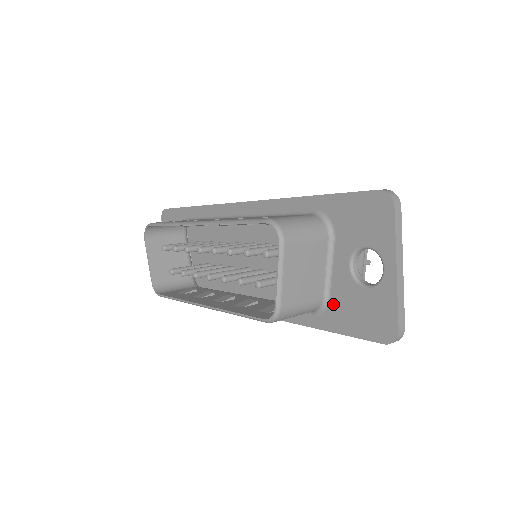
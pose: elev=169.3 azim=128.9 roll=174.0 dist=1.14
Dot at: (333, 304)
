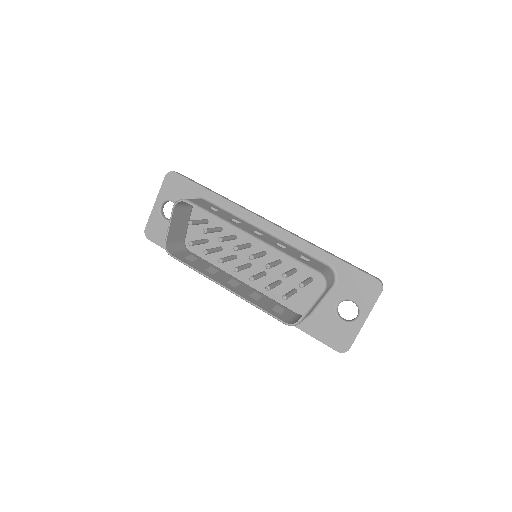
Dot at: (314, 318)
